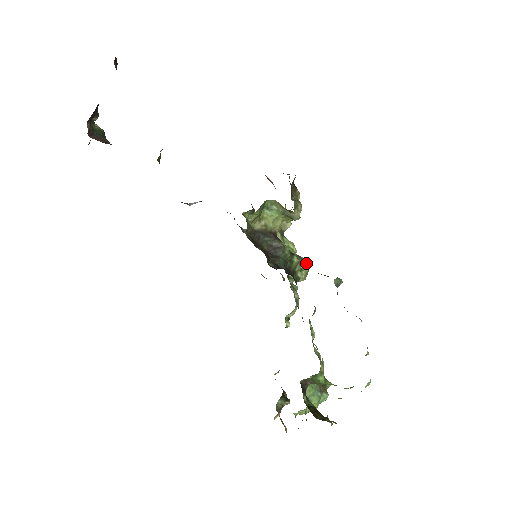
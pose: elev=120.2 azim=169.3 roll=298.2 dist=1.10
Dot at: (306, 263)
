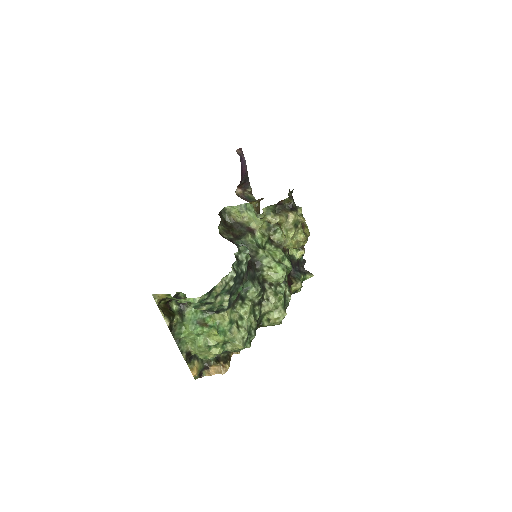
Dot at: (279, 266)
